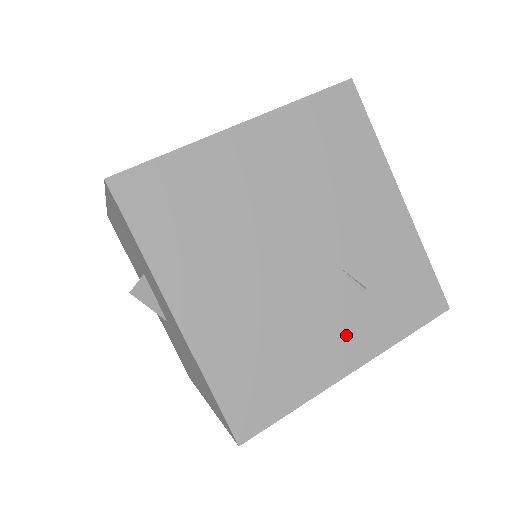
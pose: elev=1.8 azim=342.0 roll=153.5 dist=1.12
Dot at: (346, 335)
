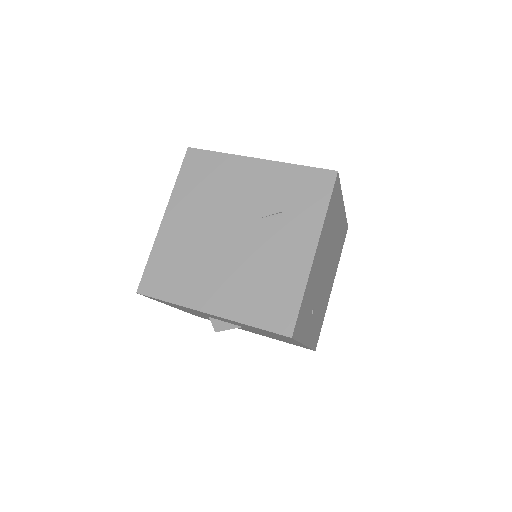
Dot at: (294, 241)
